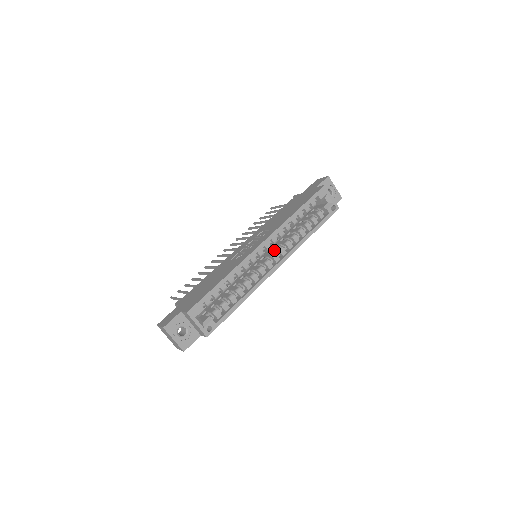
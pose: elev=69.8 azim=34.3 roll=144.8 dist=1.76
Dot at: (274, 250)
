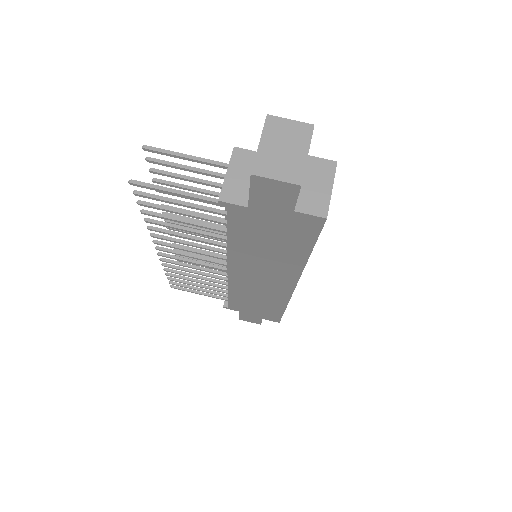
Dot at: occluded
